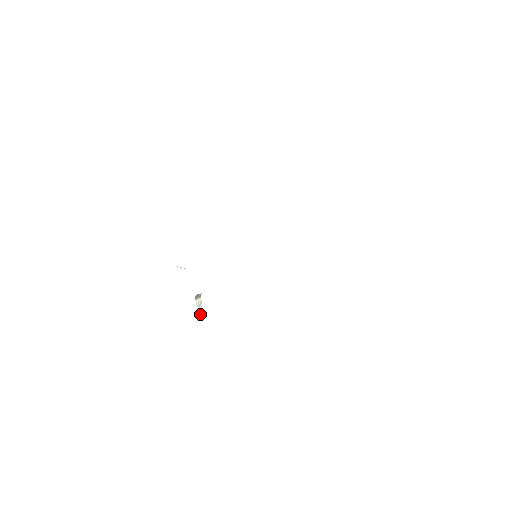
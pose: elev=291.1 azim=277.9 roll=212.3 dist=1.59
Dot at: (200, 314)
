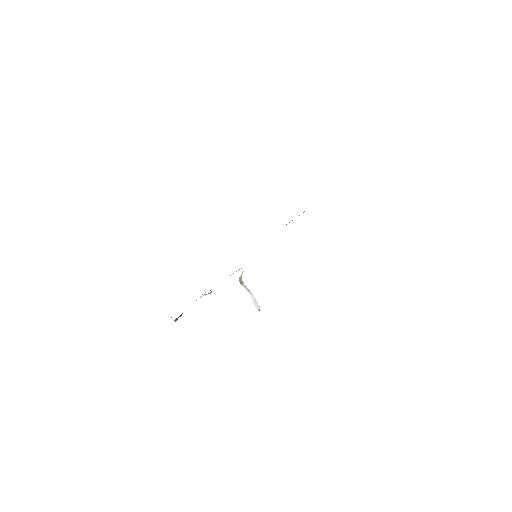
Dot at: (256, 303)
